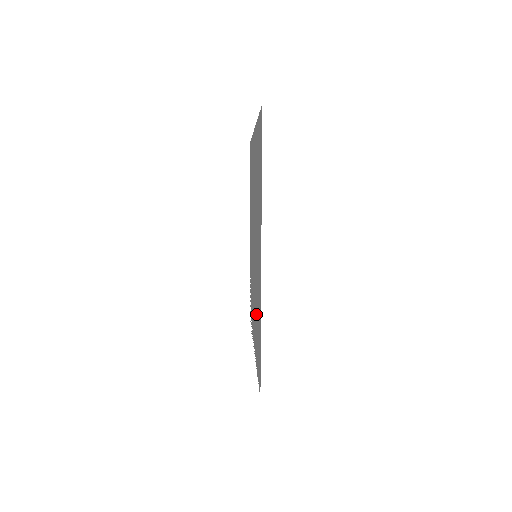
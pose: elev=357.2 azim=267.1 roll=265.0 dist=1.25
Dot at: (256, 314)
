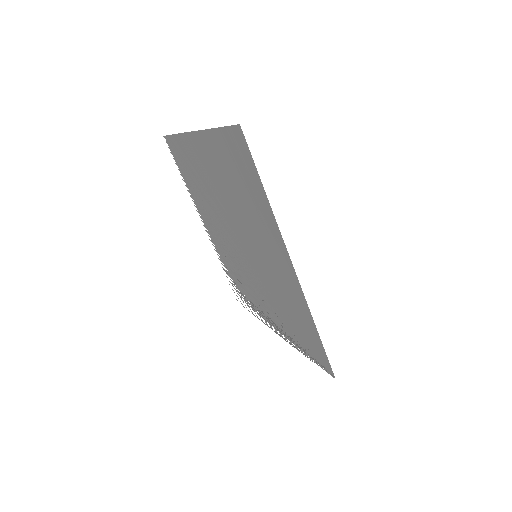
Dot at: (281, 307)
